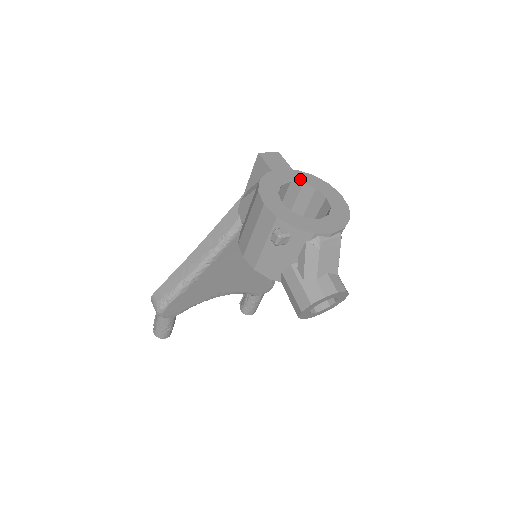
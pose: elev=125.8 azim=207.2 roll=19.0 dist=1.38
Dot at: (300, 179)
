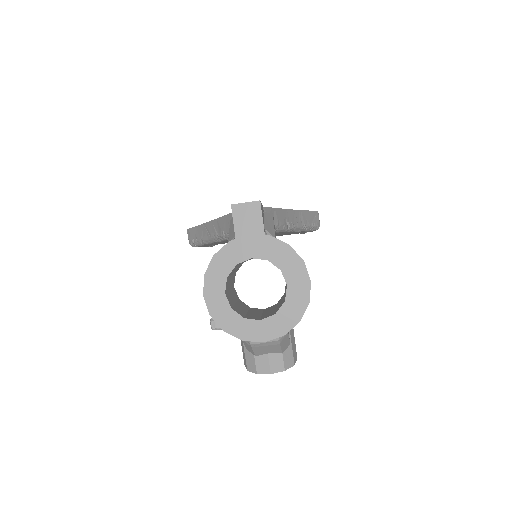
Dot at: (266, 253)
